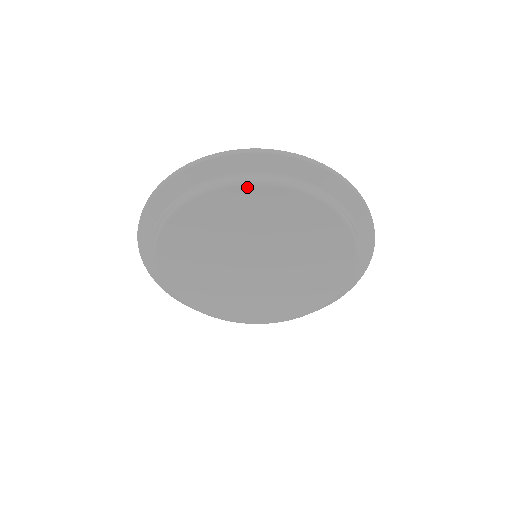
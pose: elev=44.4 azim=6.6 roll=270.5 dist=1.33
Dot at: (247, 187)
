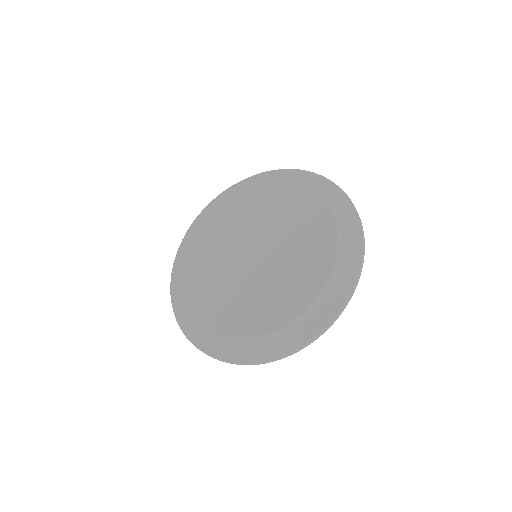
Dot at: (301, 182)
